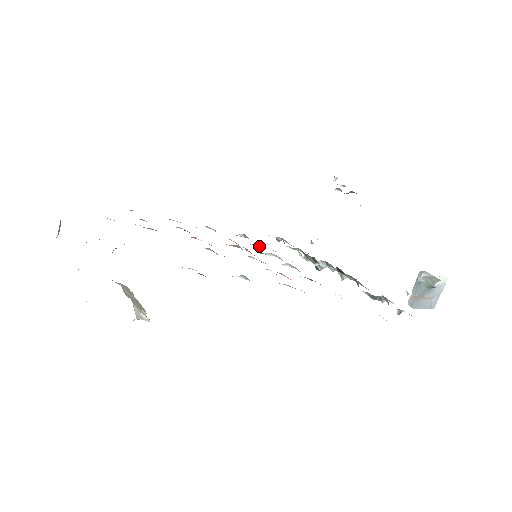
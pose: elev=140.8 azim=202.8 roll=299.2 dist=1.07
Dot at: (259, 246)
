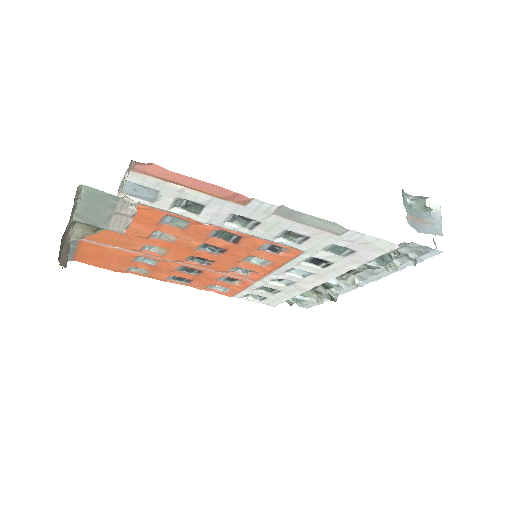
Dot at: (268, 292)
